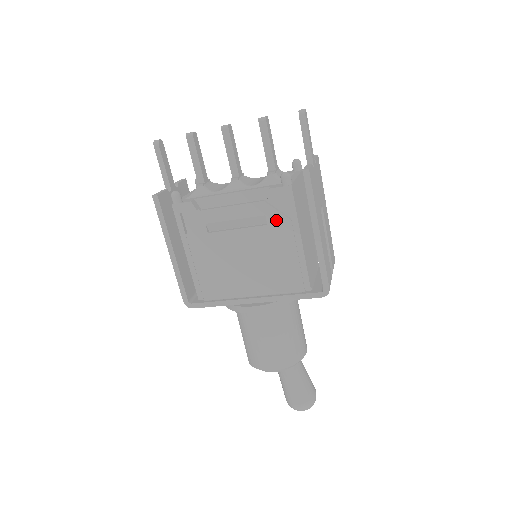
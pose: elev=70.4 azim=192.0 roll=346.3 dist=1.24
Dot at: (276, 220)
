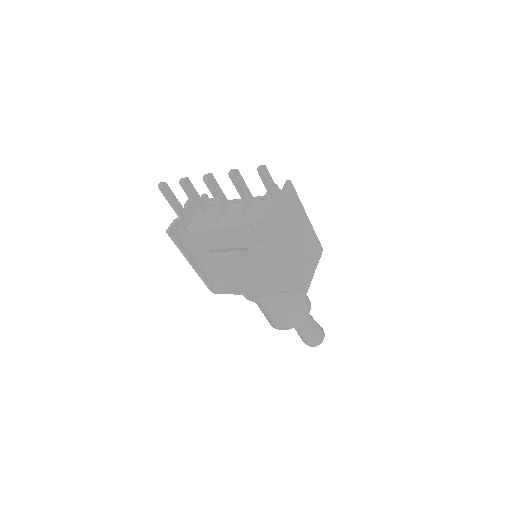
Dot at: (256, 251)
